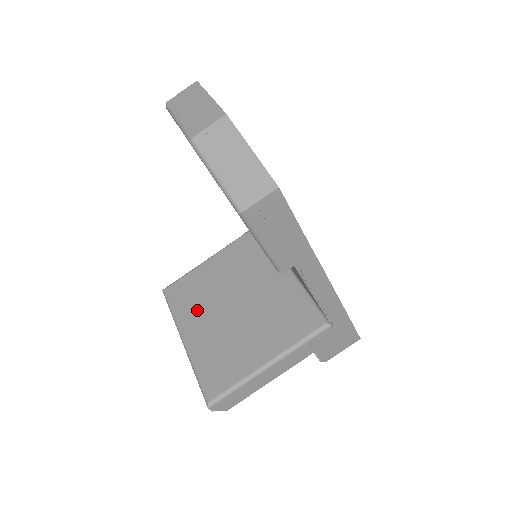
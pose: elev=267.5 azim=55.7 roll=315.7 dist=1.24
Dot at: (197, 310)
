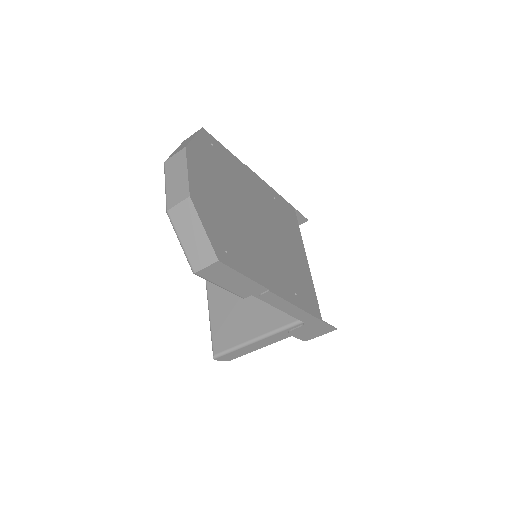
Dot at: occluded
